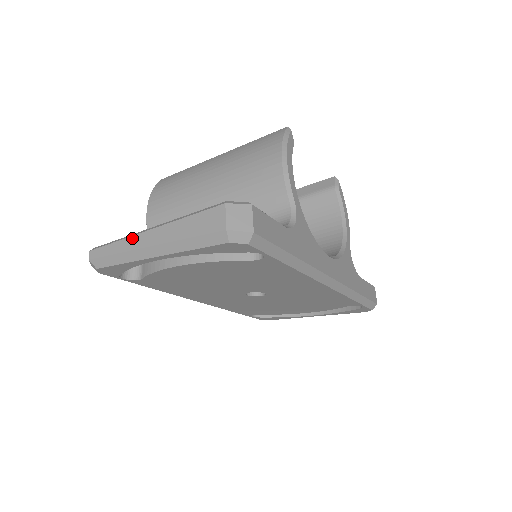
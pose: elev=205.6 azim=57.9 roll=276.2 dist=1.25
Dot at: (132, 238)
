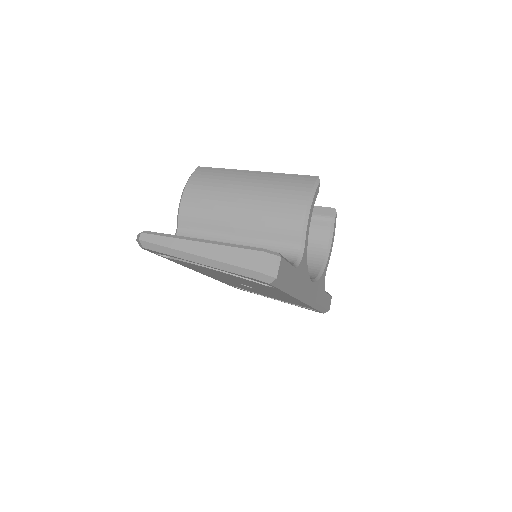
Dot at: (181, 241)
